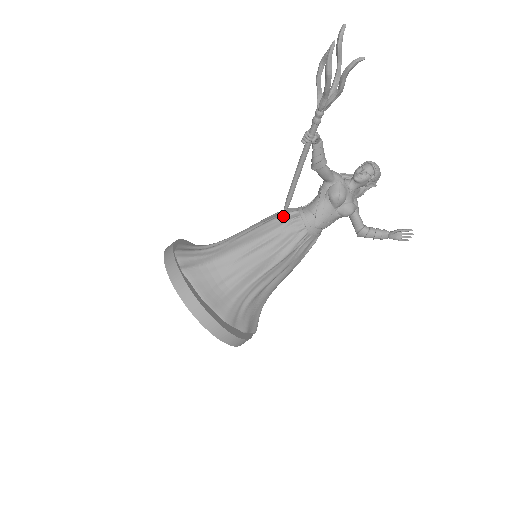
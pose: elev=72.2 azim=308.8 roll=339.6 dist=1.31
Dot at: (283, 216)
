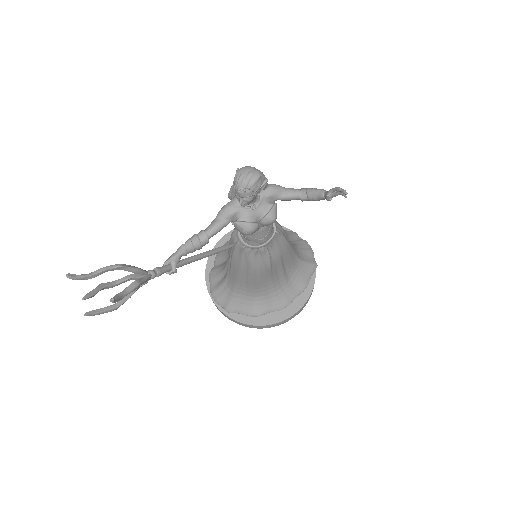
Dot at: (235, 250)
